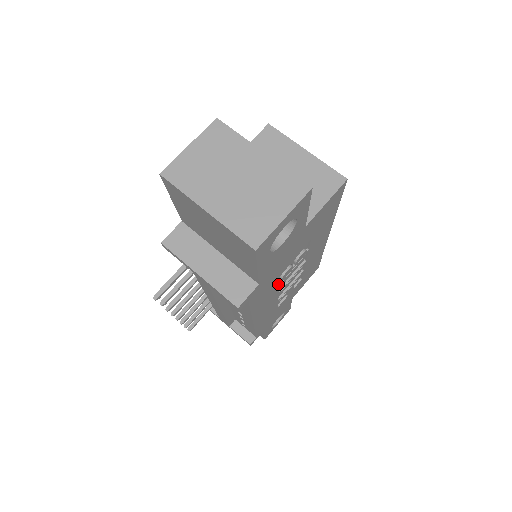
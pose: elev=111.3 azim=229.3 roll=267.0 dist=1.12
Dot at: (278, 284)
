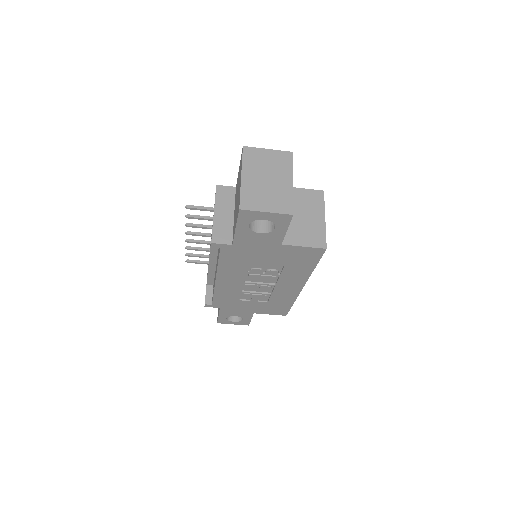
Dot at: (246, 271)
